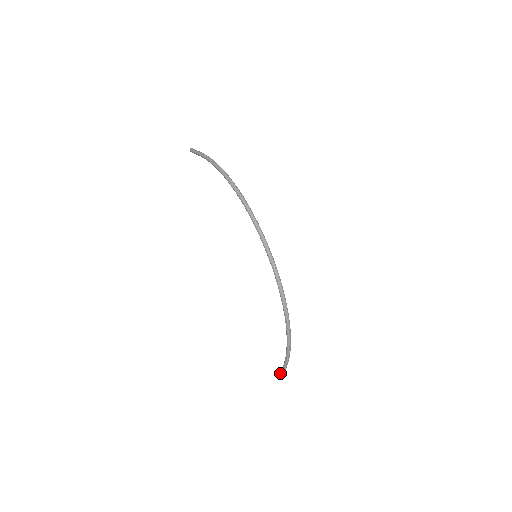
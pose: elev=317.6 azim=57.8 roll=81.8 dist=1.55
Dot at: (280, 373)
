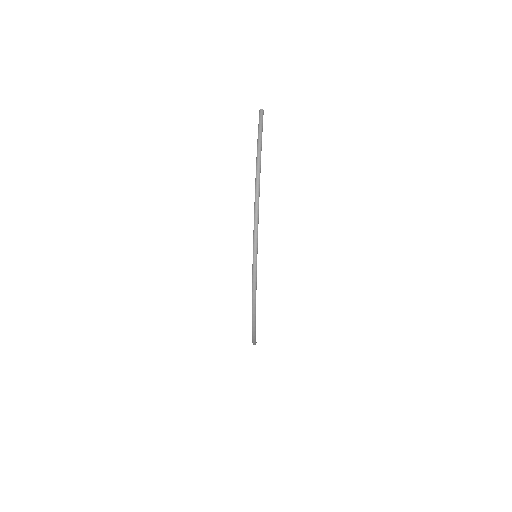
Dot at: occluded
